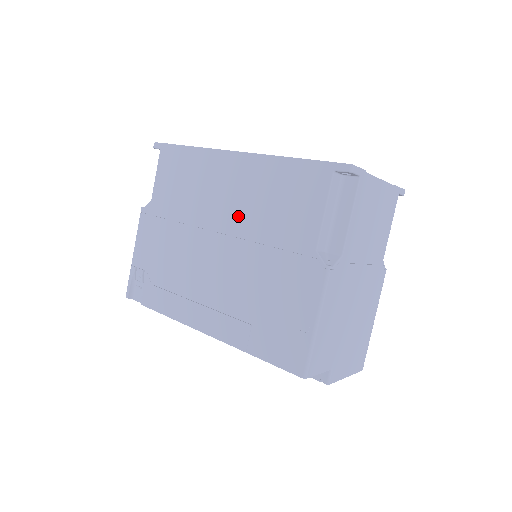
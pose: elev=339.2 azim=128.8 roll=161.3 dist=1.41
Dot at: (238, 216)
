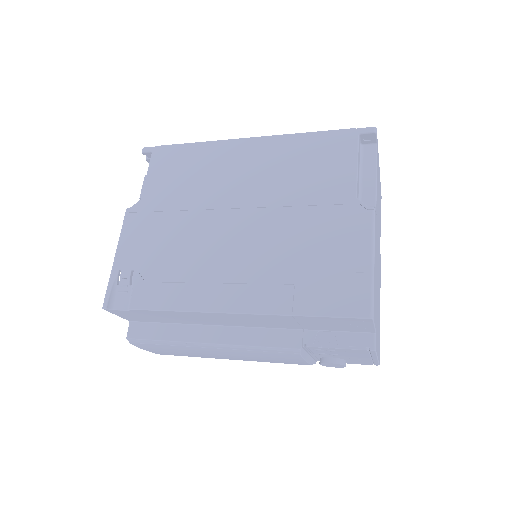
Dot at: (260, 189)
